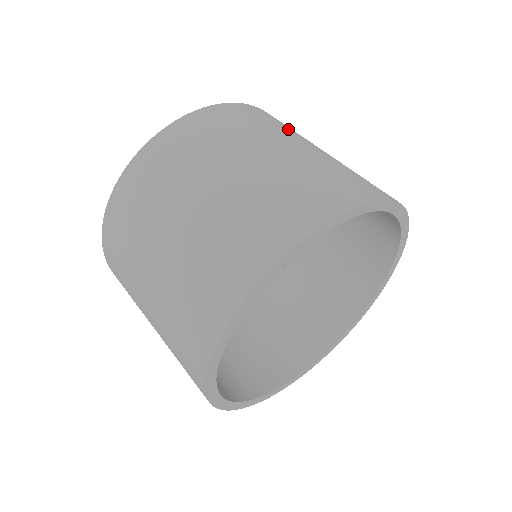
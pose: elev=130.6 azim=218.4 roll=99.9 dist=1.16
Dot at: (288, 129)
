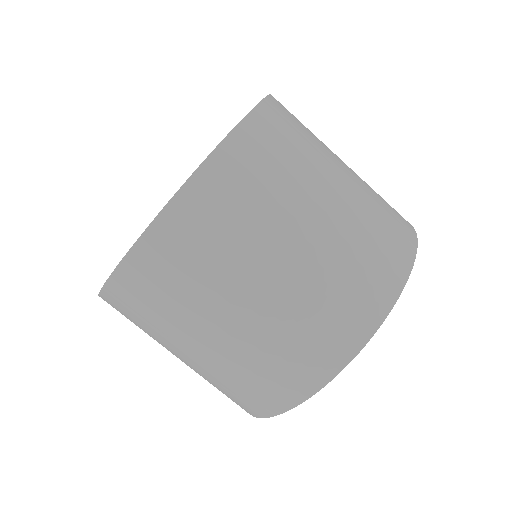
Dot at: (279, 185)
